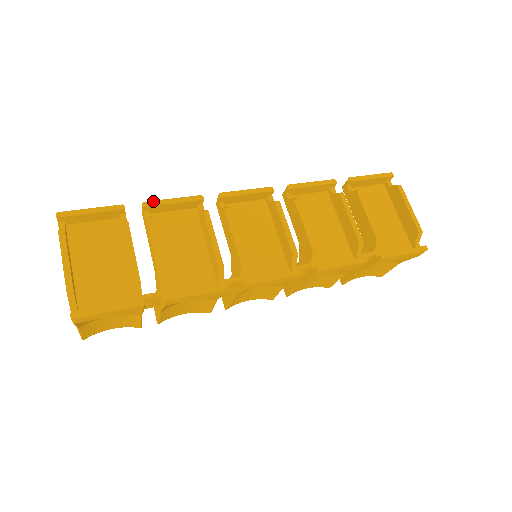
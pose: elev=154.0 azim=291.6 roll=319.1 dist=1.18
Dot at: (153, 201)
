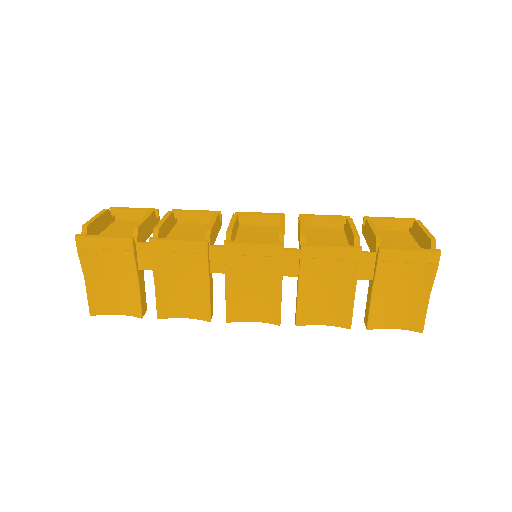
Dot at: (181, 209)
